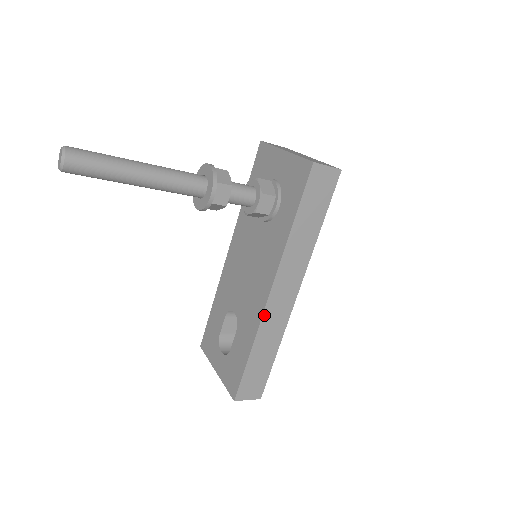
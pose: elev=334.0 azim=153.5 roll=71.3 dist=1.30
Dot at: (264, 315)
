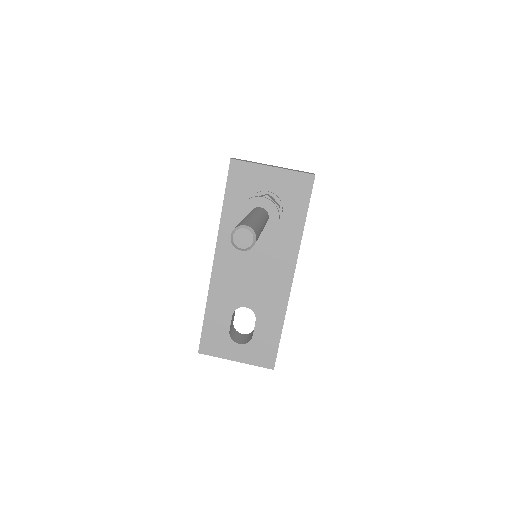
Dot at: (289, 296)
